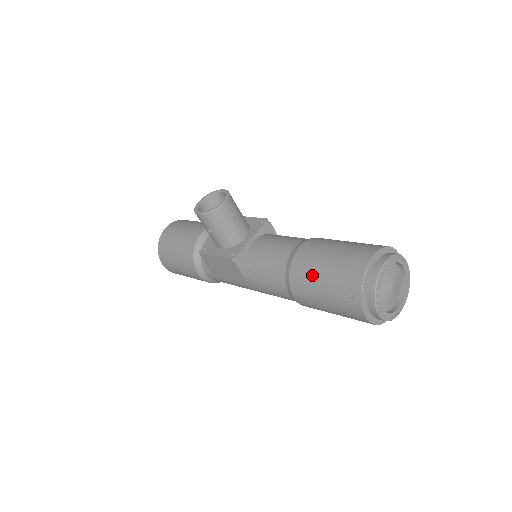
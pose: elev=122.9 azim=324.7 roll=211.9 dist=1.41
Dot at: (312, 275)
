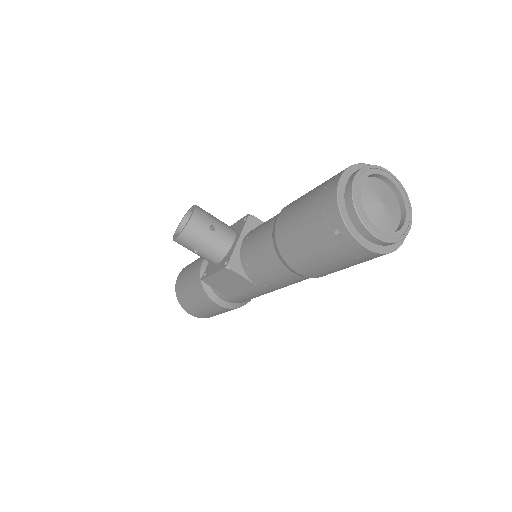
Dot at: (296, 236)
